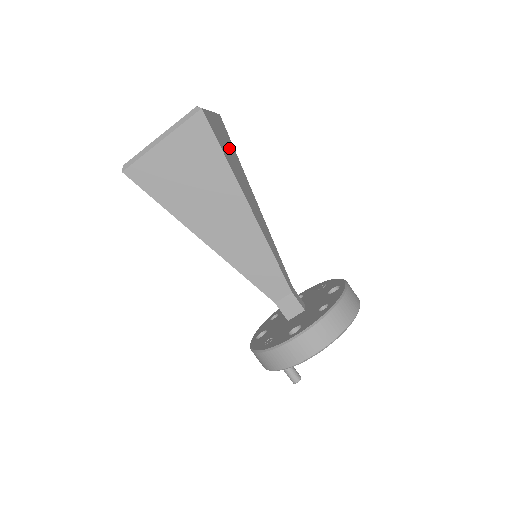
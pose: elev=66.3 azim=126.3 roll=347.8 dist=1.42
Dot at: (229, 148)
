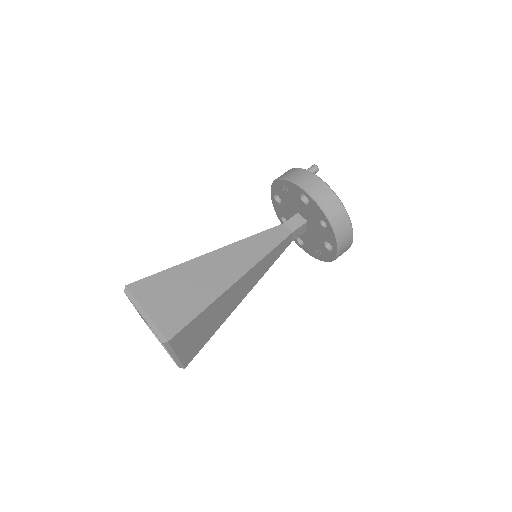
Dot at: (174, 290)
